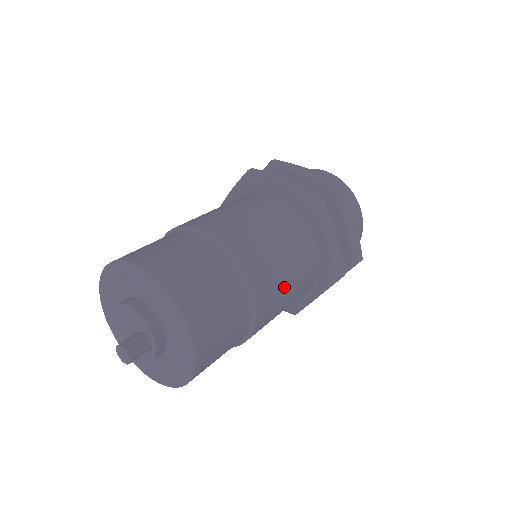
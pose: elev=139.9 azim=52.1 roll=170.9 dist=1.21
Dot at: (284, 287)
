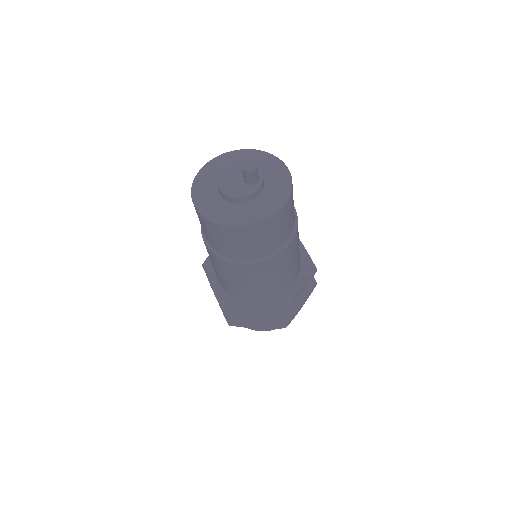
Dot at: occluded
